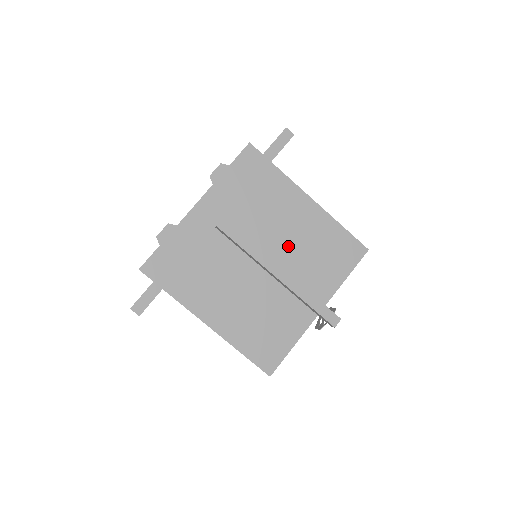
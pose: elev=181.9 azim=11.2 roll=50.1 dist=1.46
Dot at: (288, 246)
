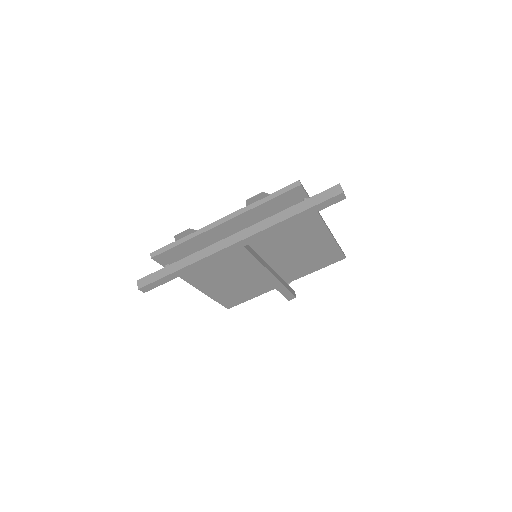
Dot at: (286, 253)
